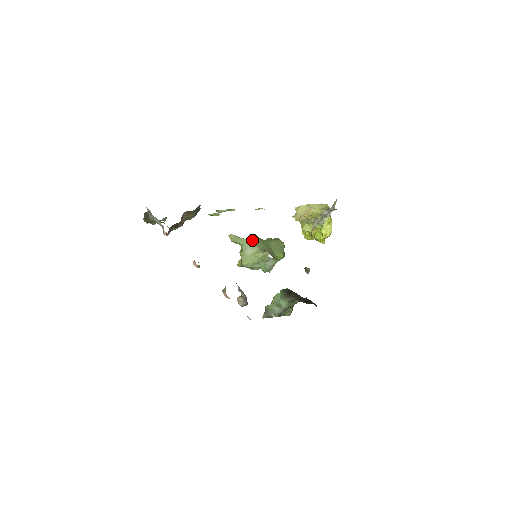
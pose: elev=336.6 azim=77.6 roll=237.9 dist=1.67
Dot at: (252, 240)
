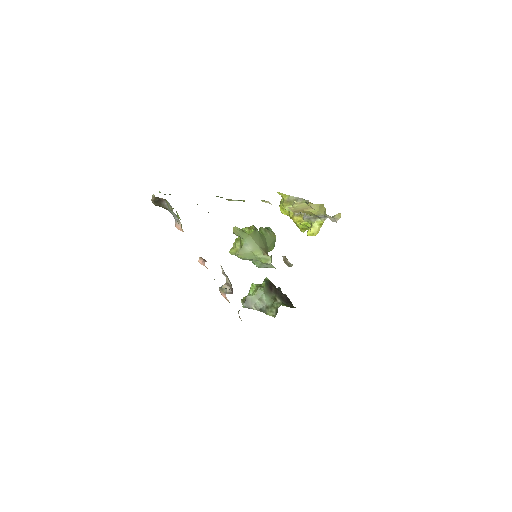
Dot at: (254, 236)
